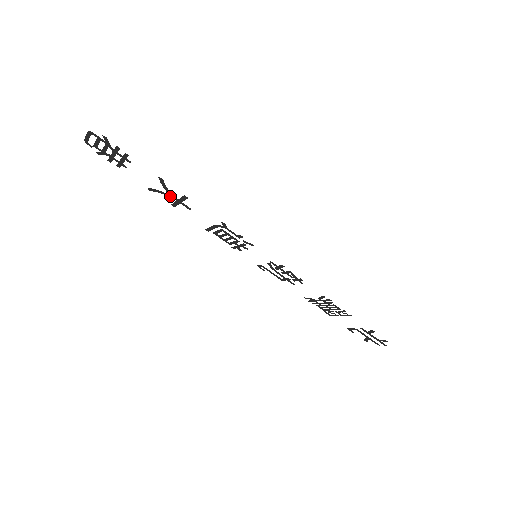
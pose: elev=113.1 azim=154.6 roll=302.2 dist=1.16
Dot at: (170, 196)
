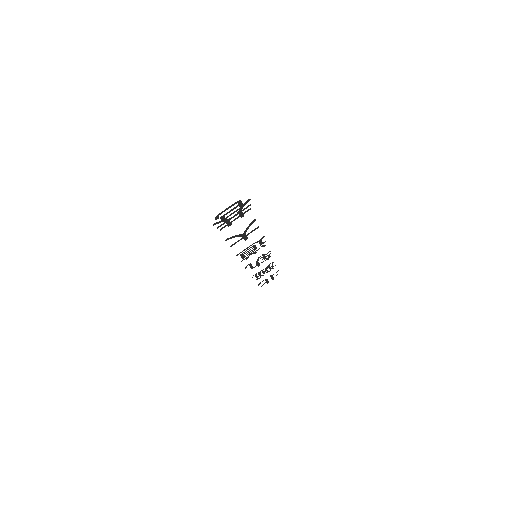
Dot at: (241, 235)
